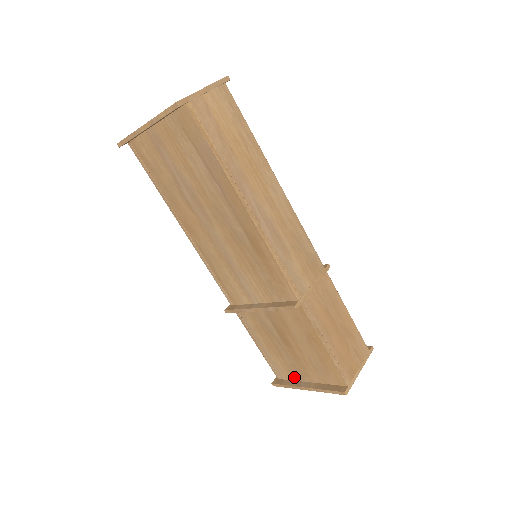
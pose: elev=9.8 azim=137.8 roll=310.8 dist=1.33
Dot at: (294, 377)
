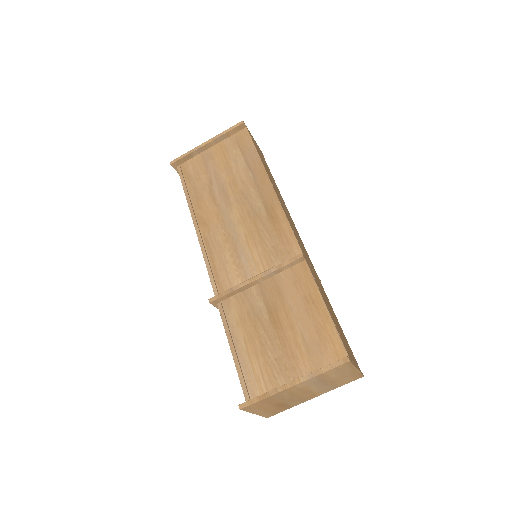
Dot at: (274, 384)
